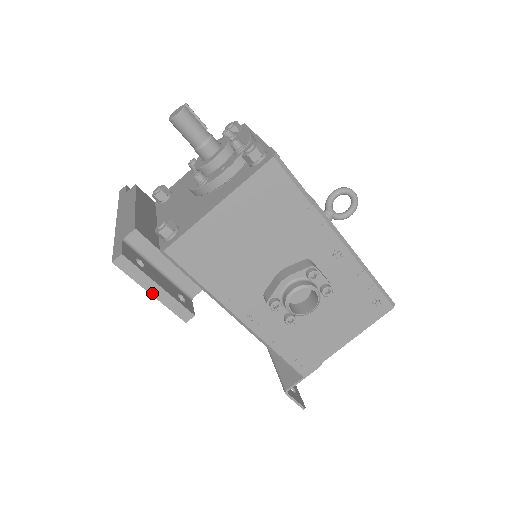
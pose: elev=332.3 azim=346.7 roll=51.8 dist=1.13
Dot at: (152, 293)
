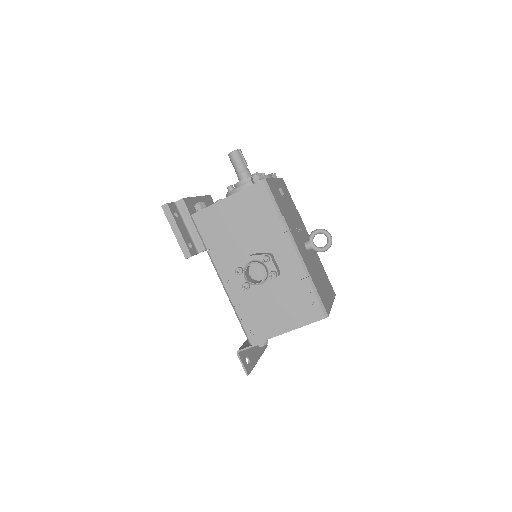
Dot at: (174, 232)
